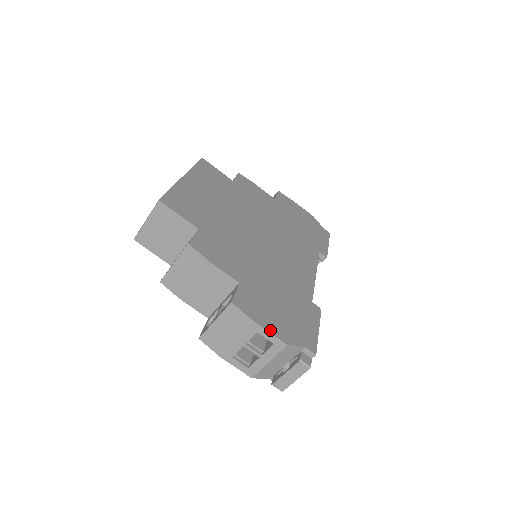
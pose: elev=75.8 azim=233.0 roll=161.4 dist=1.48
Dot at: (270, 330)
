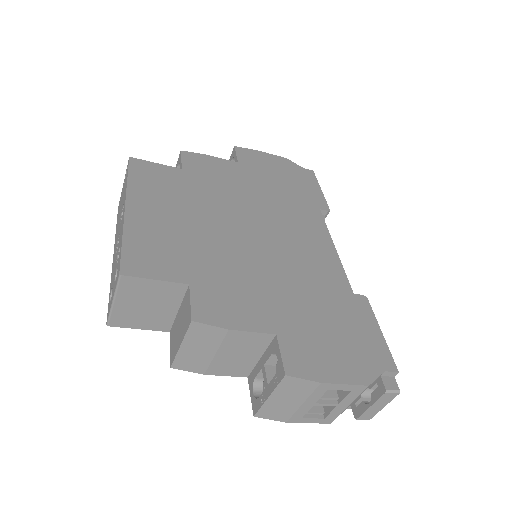
Dot at: (343, 380)
